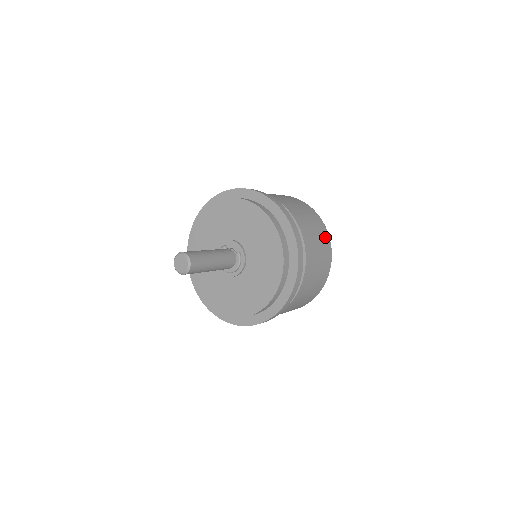
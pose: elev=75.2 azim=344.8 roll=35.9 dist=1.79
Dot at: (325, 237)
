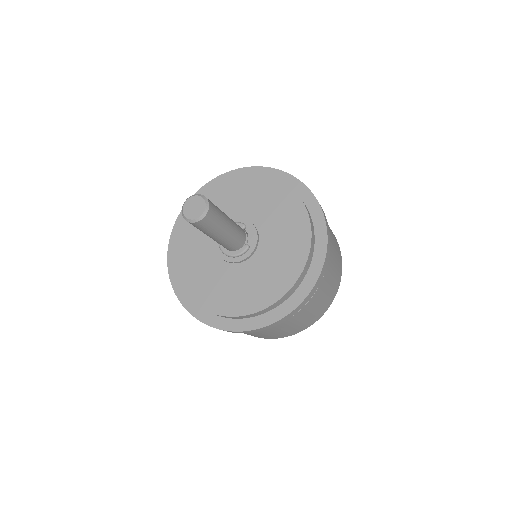
Dot at: (322, 312)
